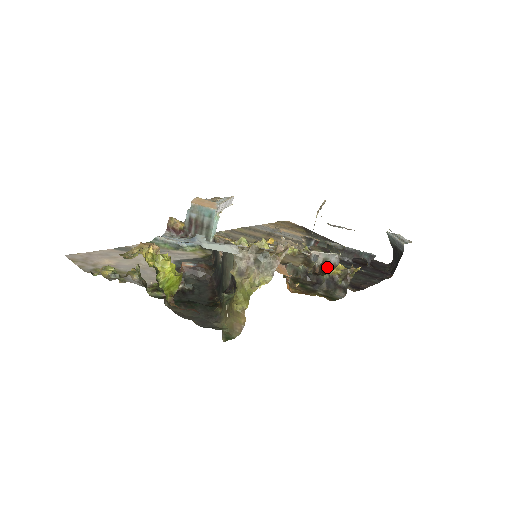
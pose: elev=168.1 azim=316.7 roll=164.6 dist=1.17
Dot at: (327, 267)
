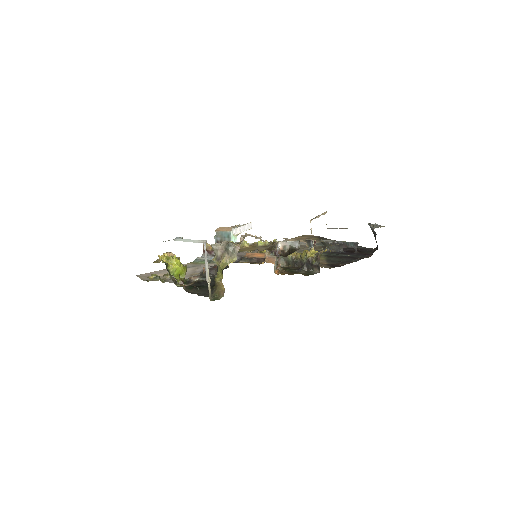
Dot at: (292, 250)
